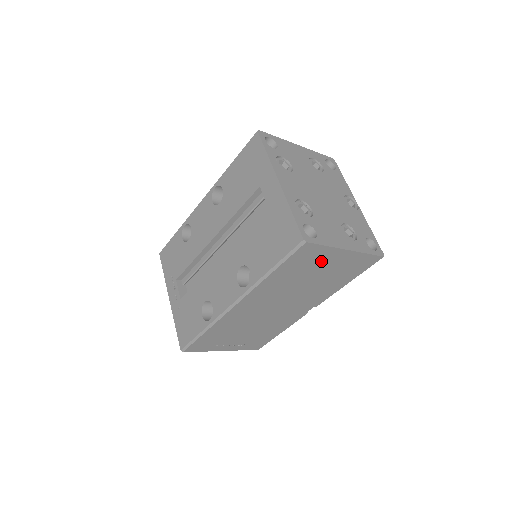
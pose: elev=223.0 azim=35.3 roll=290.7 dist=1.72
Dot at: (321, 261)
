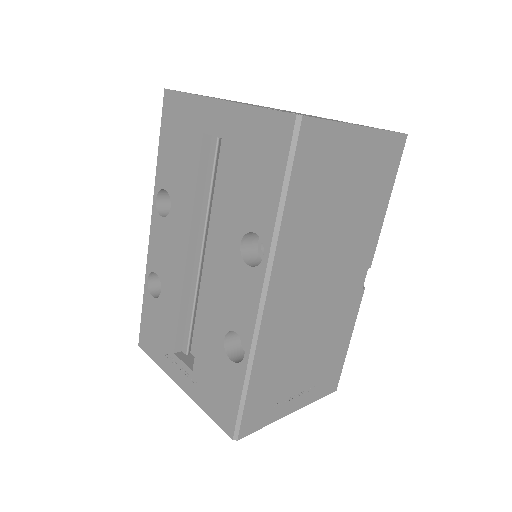
Dot at: (338, 160)
